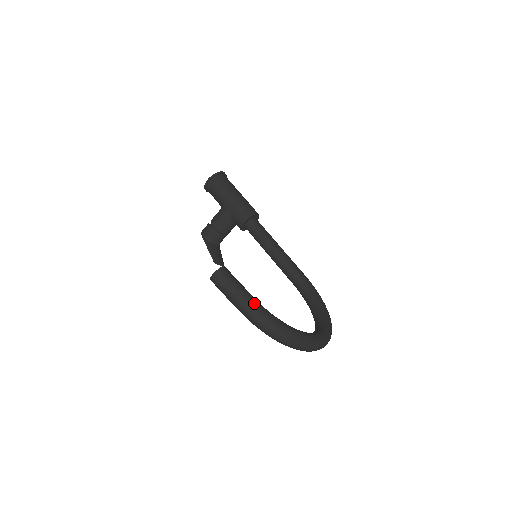
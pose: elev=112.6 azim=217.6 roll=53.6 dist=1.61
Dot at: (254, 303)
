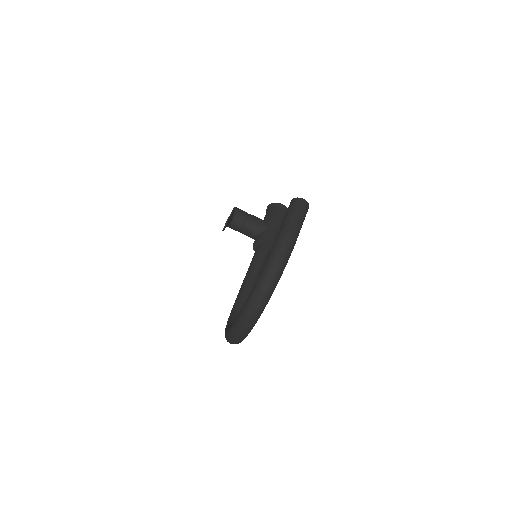
Dot at: occluded
